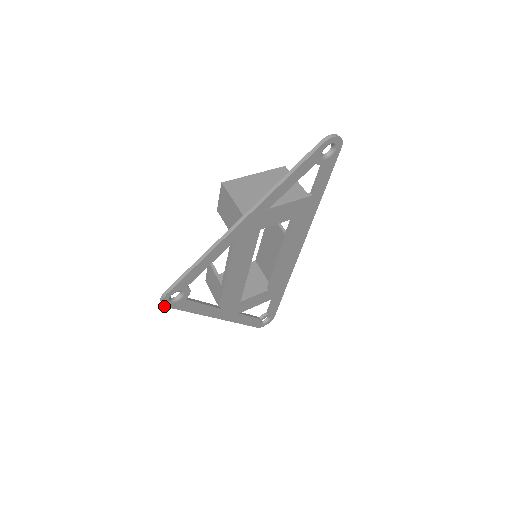
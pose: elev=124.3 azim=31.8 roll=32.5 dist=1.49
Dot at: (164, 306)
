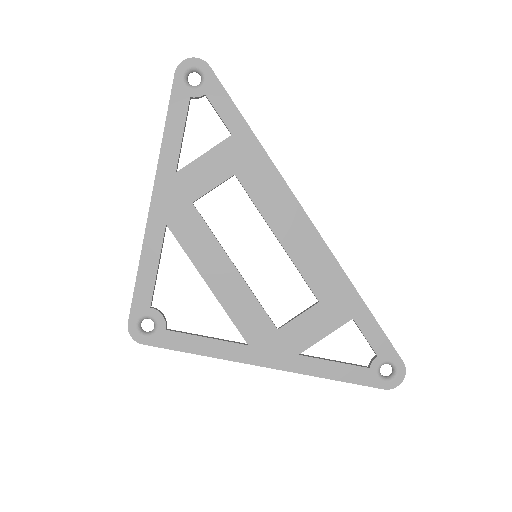
Dot at: occluded
